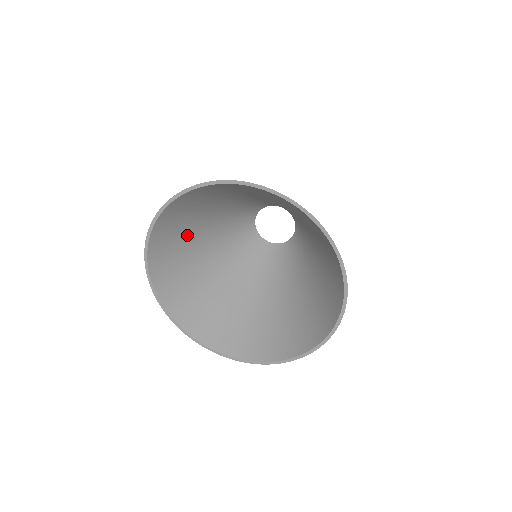
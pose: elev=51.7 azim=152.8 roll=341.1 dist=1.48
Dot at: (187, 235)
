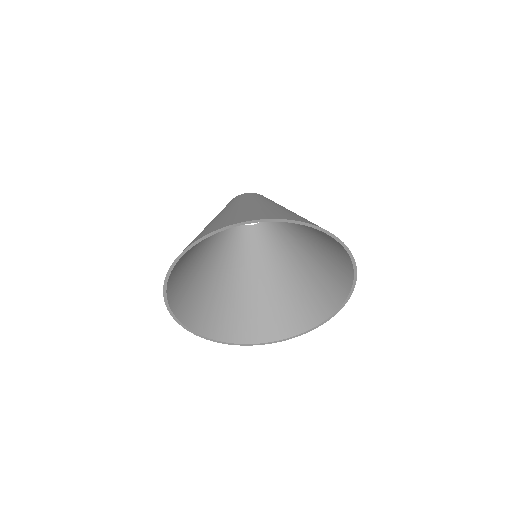
Dot at: (190, 271)
